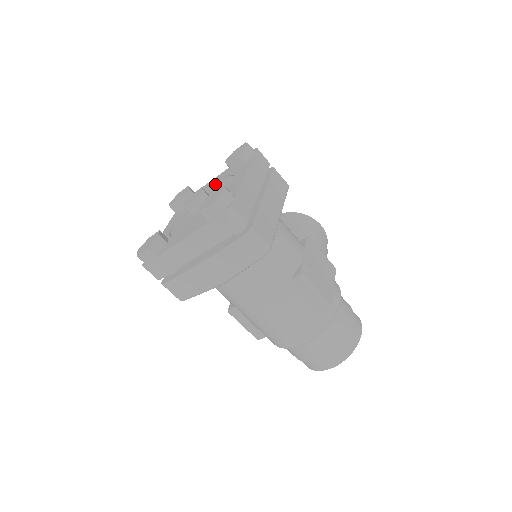
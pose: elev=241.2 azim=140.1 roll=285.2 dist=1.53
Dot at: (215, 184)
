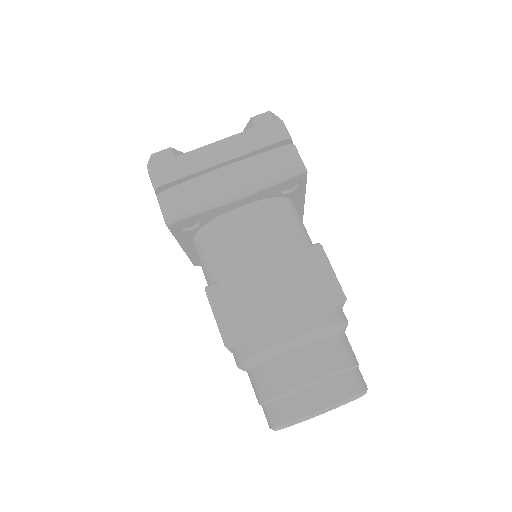
Dot at: occluded
